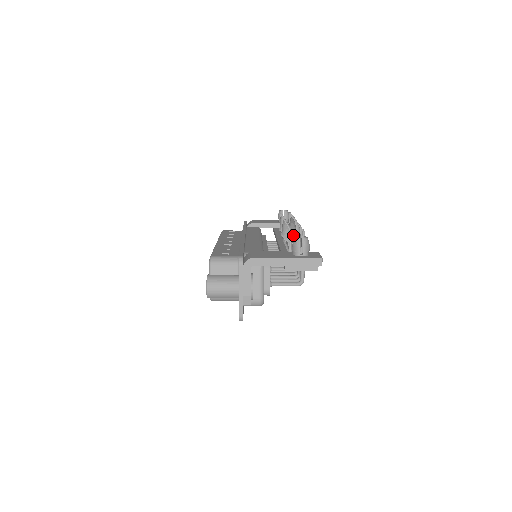
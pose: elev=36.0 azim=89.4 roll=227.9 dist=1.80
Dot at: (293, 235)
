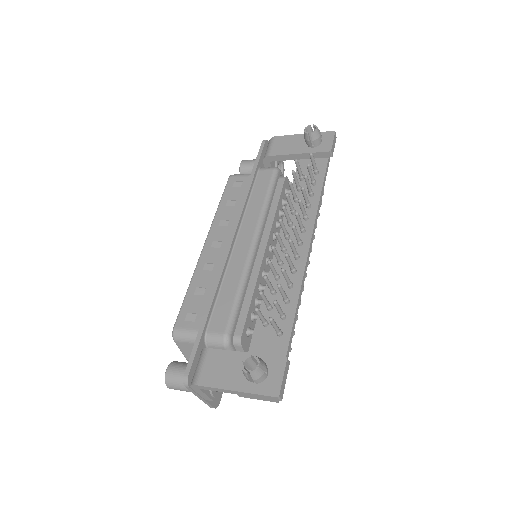
Dot at: (300, 229)
